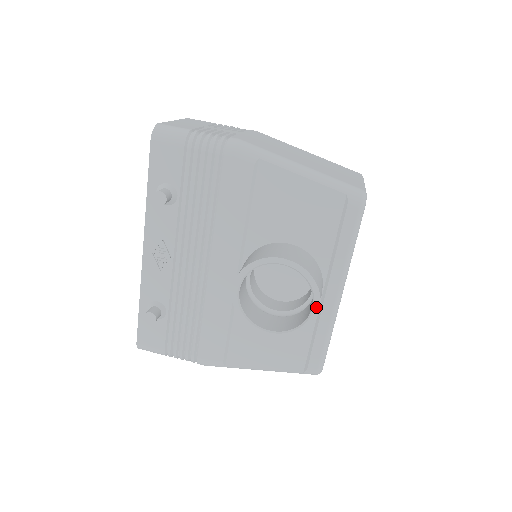
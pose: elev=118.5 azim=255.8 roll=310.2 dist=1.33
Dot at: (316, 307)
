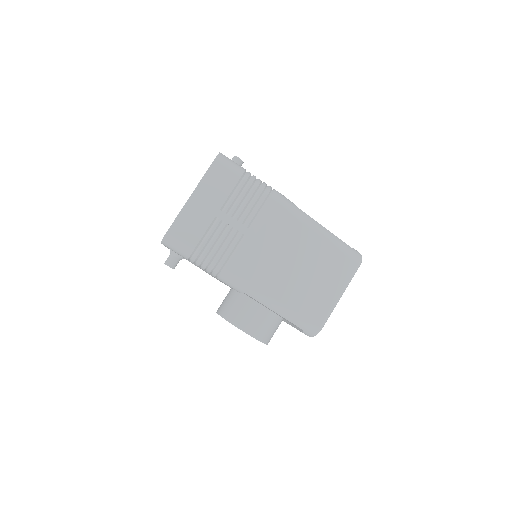
Dot at: occluded
